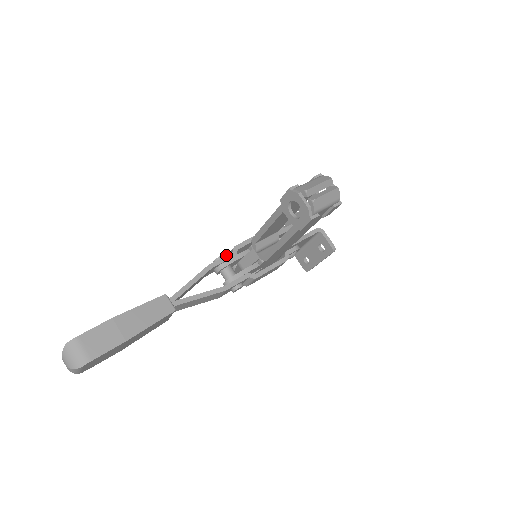
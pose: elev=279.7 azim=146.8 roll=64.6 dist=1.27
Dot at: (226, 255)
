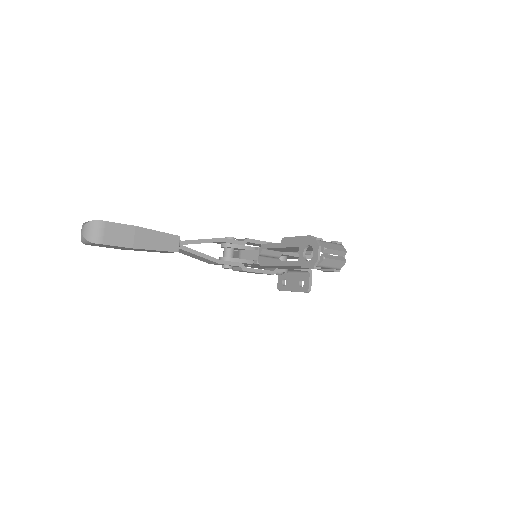
Dot at: (237, 240)
